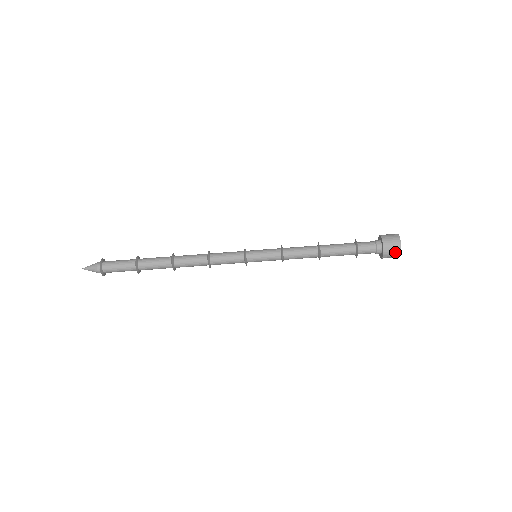
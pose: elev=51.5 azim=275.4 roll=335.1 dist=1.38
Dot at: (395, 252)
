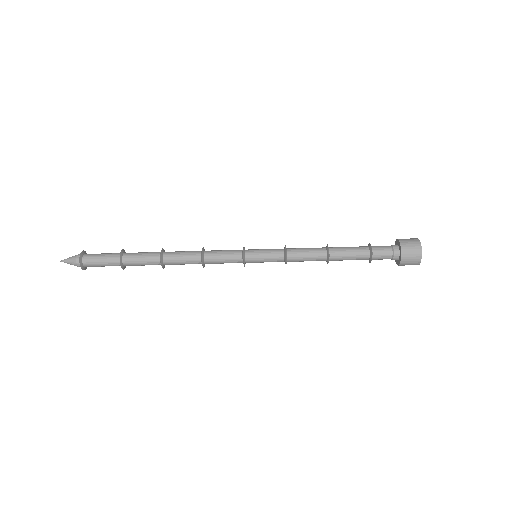
Dot at: (414, 262)
